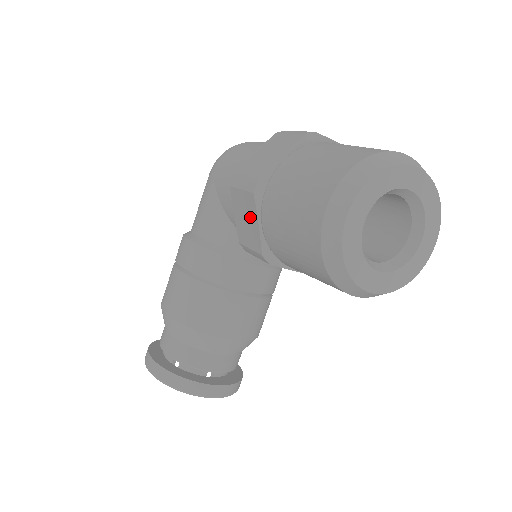
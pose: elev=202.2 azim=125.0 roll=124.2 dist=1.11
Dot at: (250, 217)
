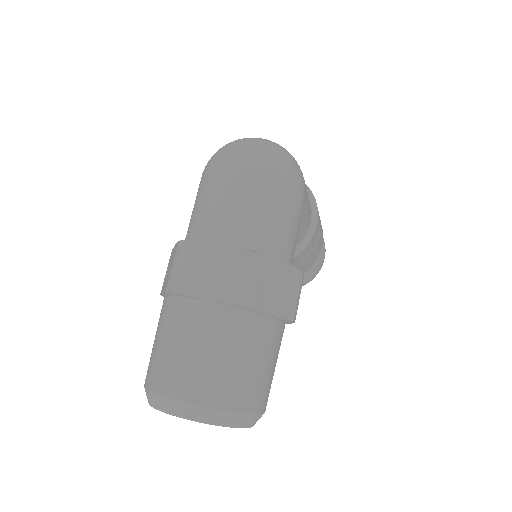
Dot at: occluded
